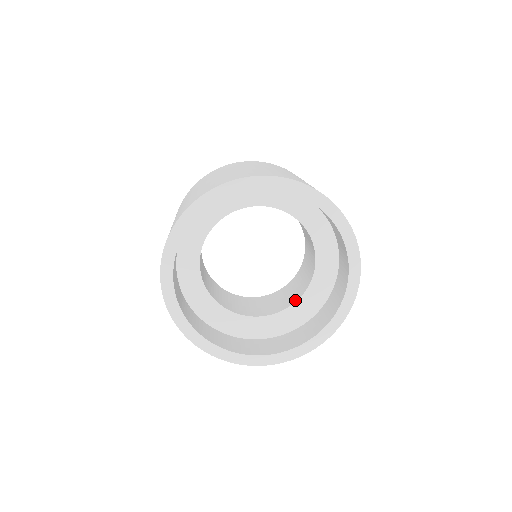
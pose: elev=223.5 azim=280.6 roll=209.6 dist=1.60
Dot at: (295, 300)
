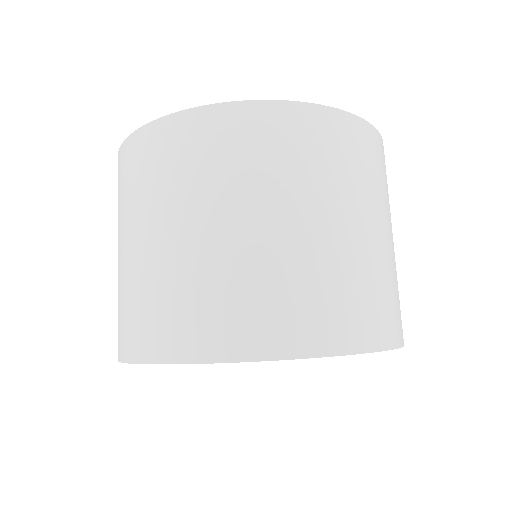
Dot at: occluded
